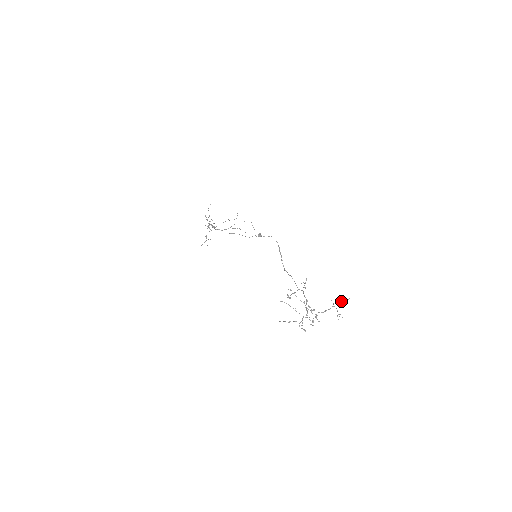
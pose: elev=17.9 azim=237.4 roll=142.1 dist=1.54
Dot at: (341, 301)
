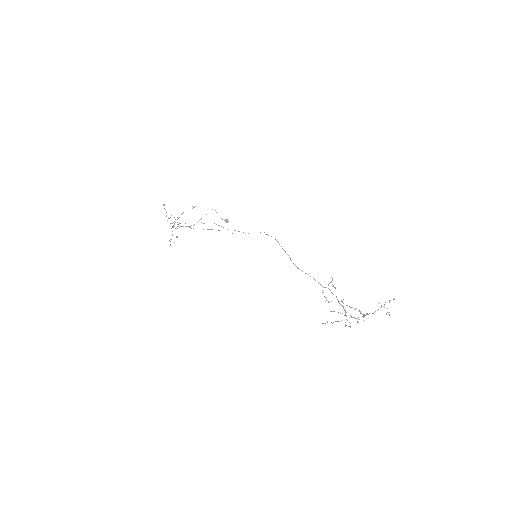
Dot at: occluded
